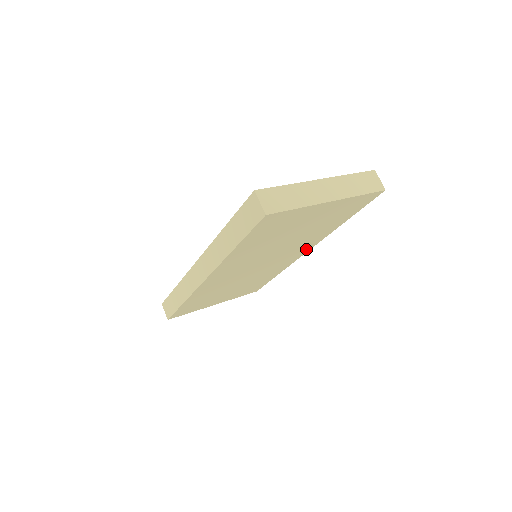
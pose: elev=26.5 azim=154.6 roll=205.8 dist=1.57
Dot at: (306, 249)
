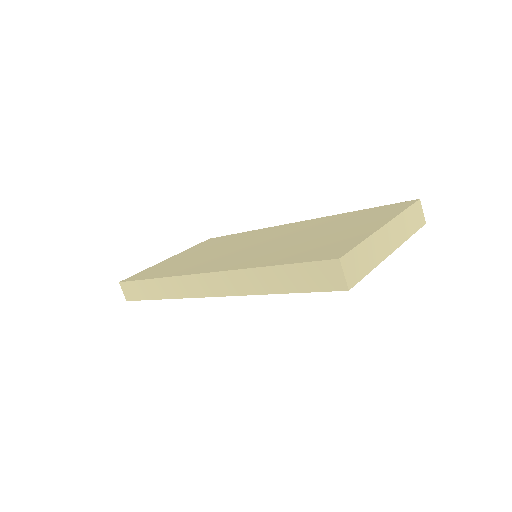
Dot at: occluded
